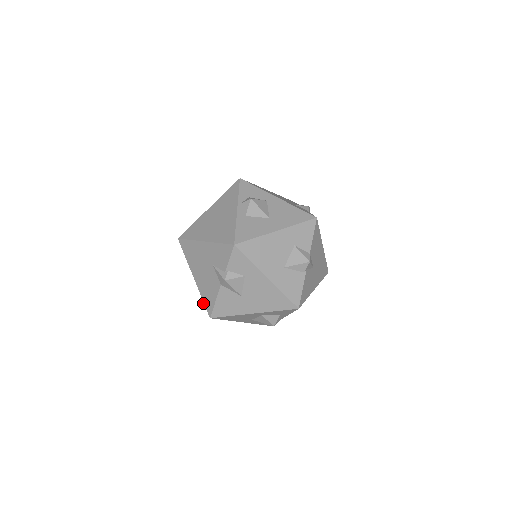
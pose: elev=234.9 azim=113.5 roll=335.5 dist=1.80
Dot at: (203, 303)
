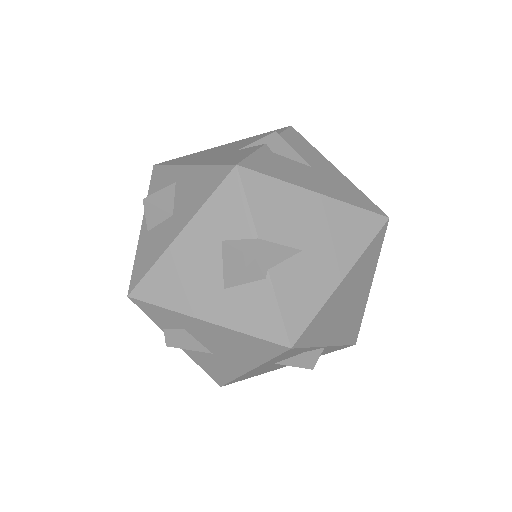
Dot at: occluded
